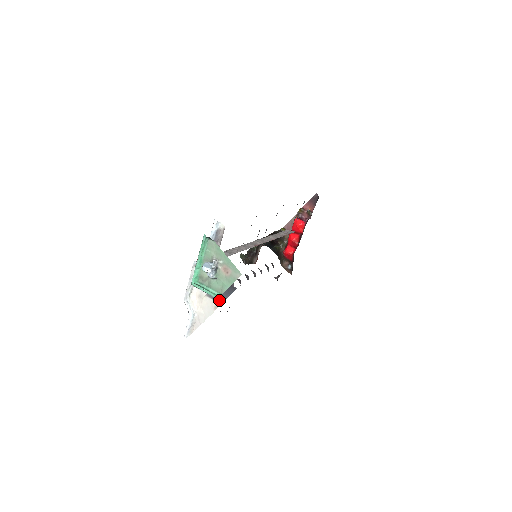
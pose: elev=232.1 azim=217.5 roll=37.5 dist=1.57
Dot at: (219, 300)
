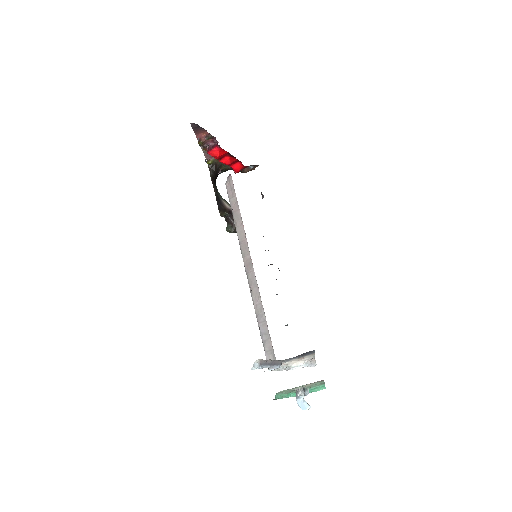
Dot at: (310, 354)
